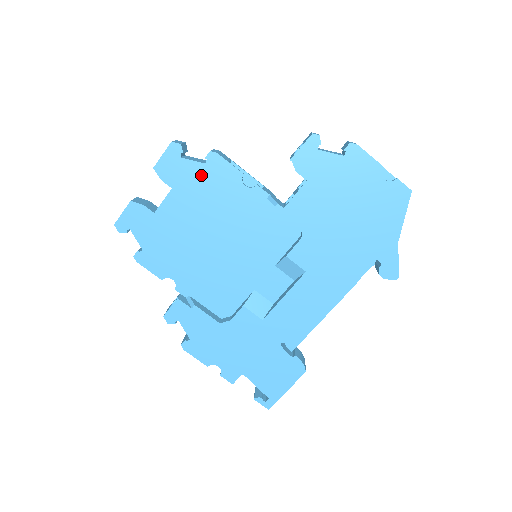
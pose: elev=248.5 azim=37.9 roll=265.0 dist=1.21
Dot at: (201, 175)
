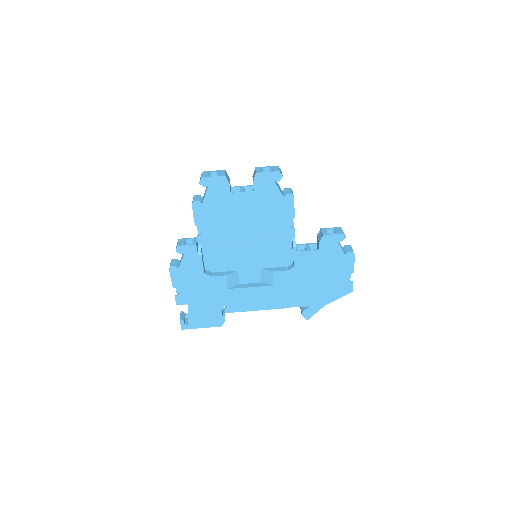
Dot at: (275, 199)
